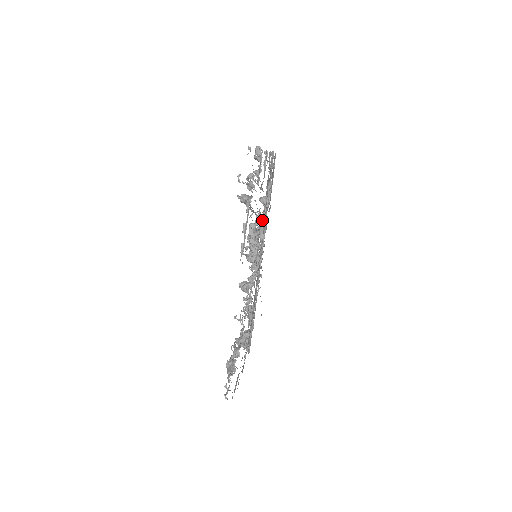
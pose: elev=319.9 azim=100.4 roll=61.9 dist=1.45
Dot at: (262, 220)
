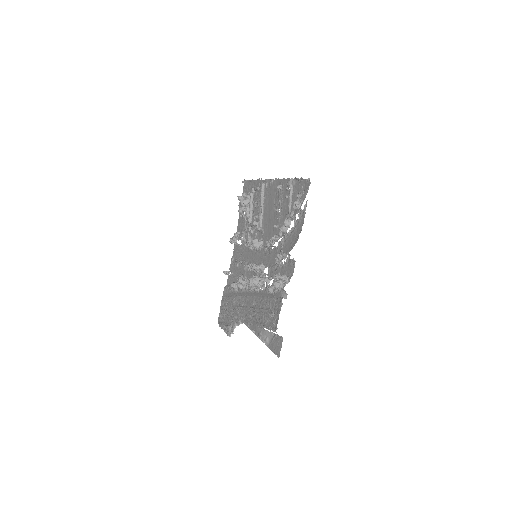
Dot at: (243, 275)
